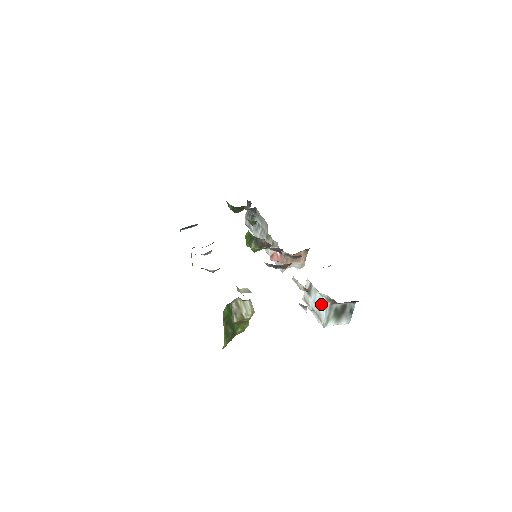
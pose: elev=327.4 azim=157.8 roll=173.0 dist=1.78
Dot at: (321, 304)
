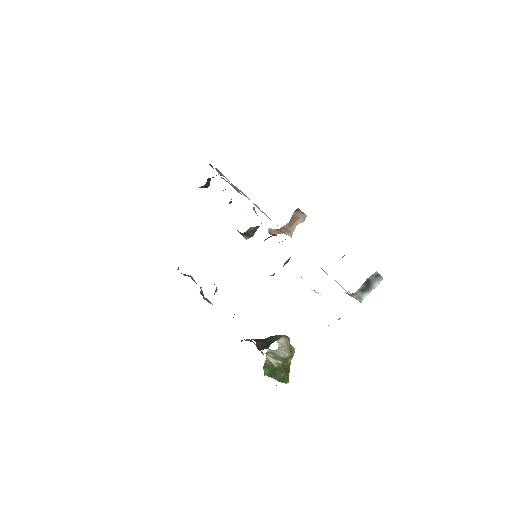
Dot at: occluded
